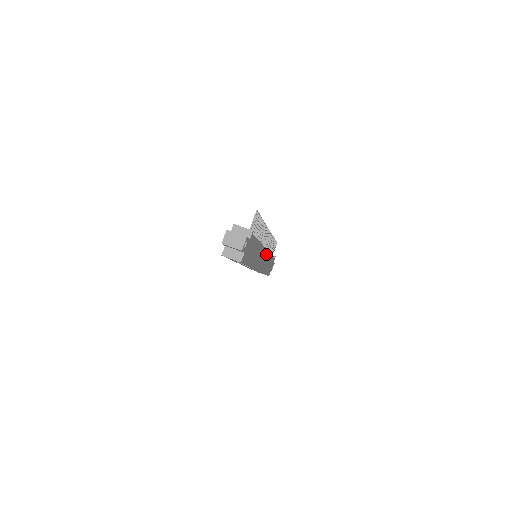
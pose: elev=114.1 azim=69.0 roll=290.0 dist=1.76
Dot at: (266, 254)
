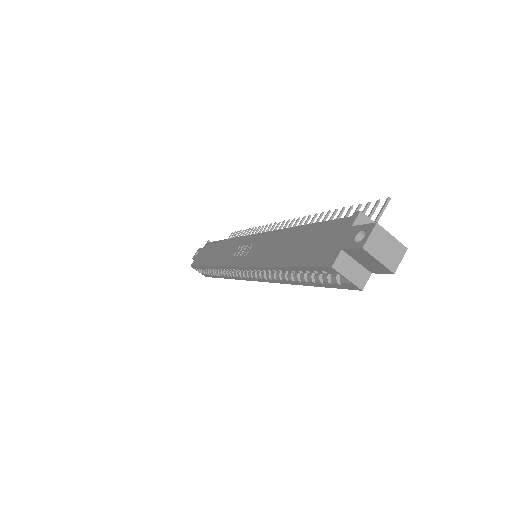
Dot at: occluded
